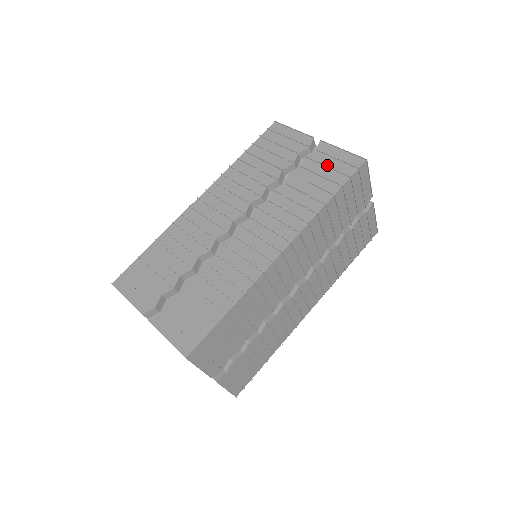
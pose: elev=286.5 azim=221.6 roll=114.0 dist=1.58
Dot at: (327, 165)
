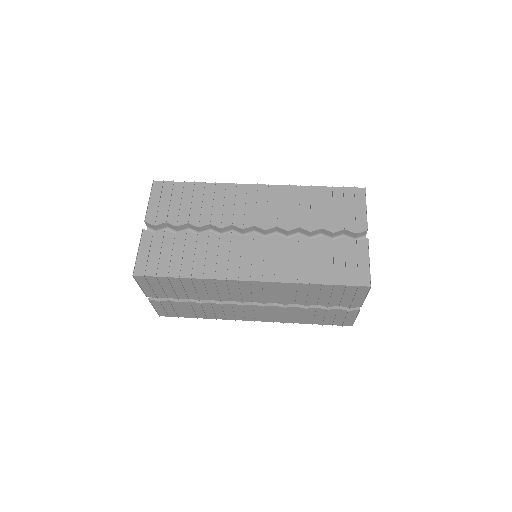
Dot at: occluded
